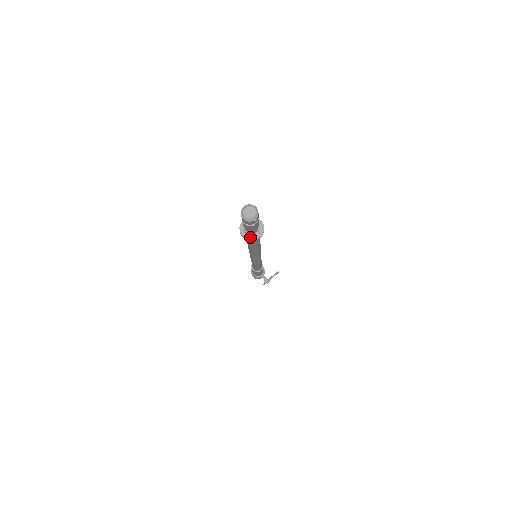
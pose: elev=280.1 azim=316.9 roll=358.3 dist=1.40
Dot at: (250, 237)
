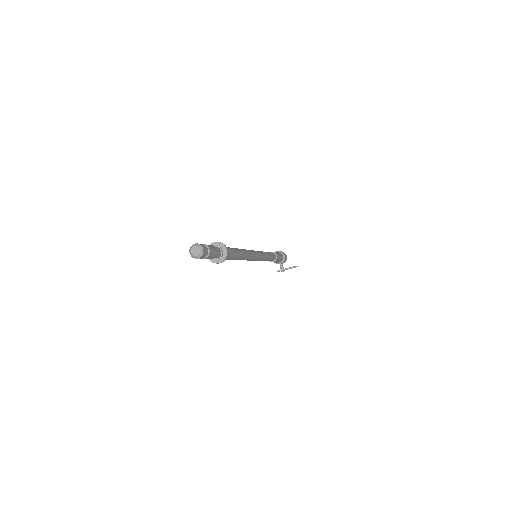
Dot at: (212, 259)
